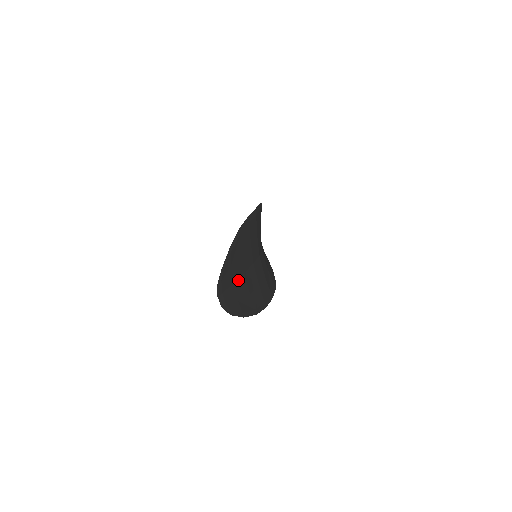
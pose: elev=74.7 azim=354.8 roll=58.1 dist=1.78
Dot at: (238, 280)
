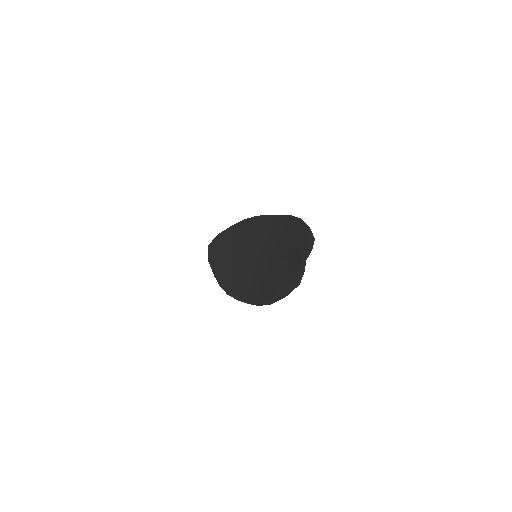
Dot at: occluded
